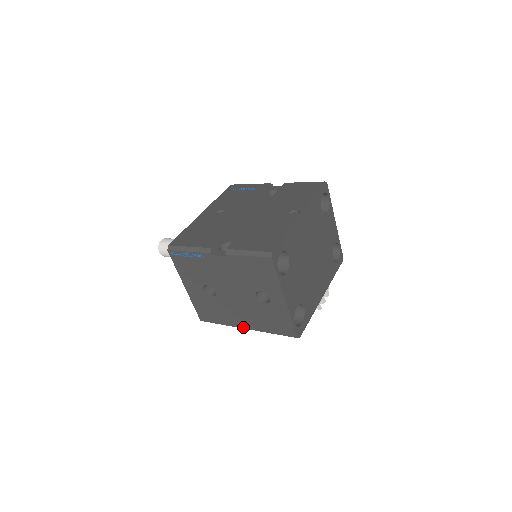
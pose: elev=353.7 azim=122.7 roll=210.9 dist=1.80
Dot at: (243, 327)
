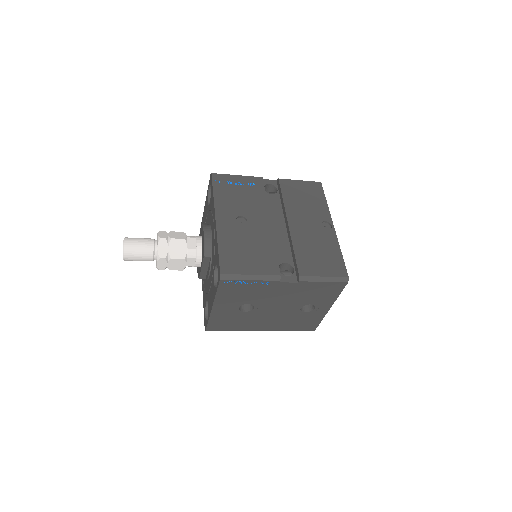
Dot at: (260, 330)
